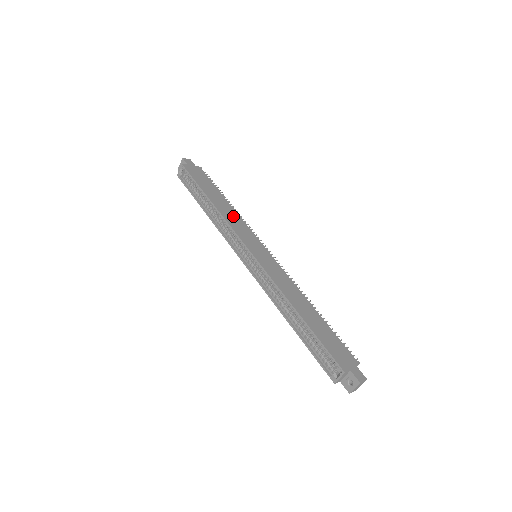
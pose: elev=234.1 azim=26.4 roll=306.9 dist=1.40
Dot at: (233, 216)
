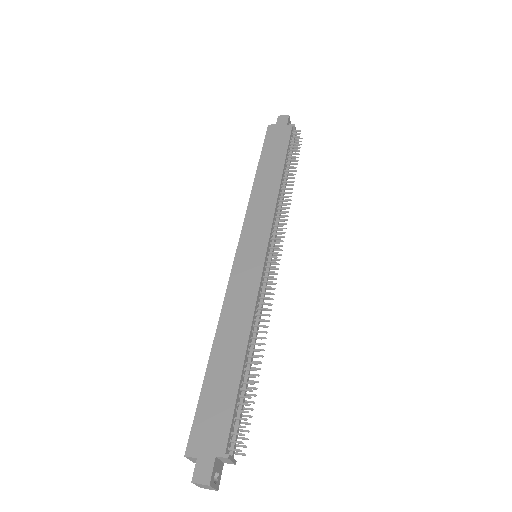
Dot at: (266, 197)
